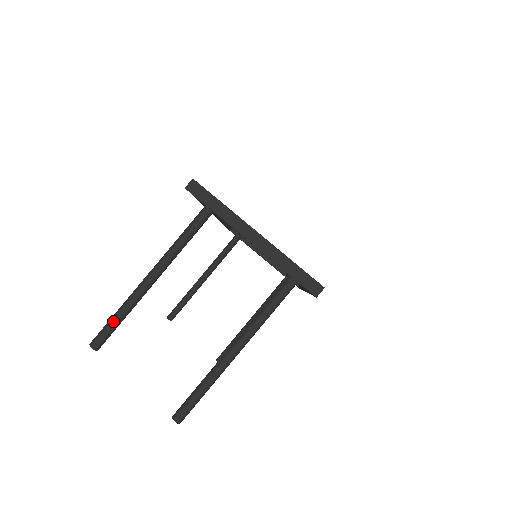
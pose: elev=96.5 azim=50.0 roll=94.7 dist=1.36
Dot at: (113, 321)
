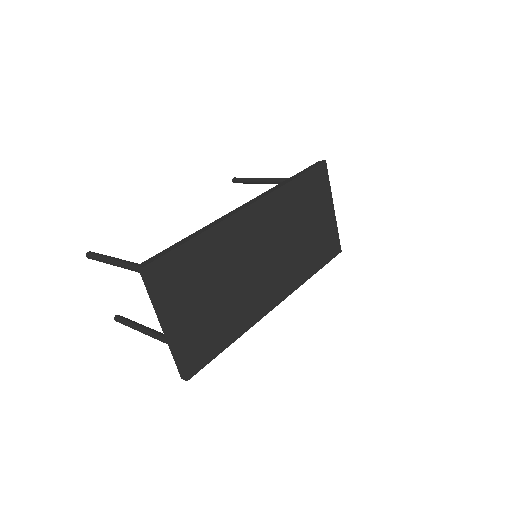
Dot at: (98, 259)
